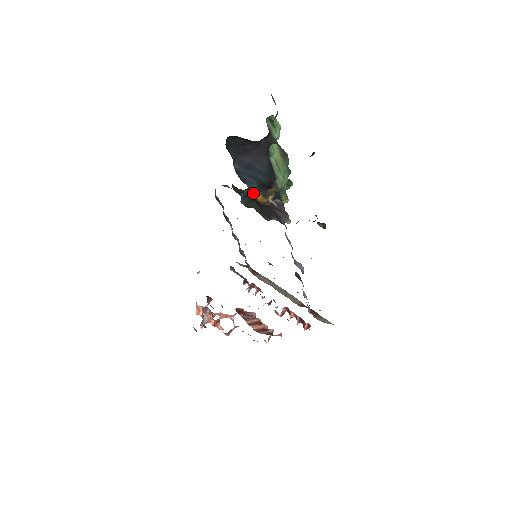
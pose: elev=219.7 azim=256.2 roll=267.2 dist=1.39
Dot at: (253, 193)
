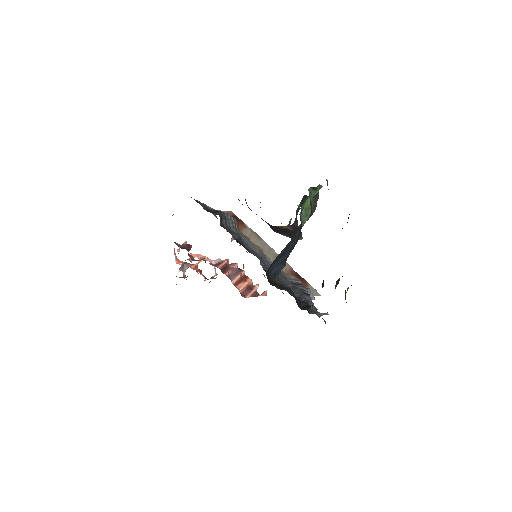
Dot at: occluded
